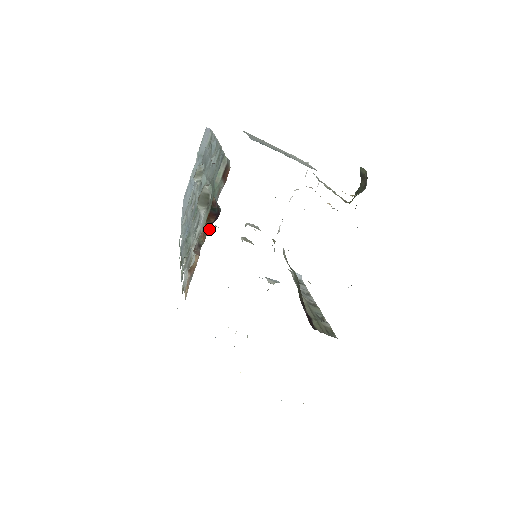
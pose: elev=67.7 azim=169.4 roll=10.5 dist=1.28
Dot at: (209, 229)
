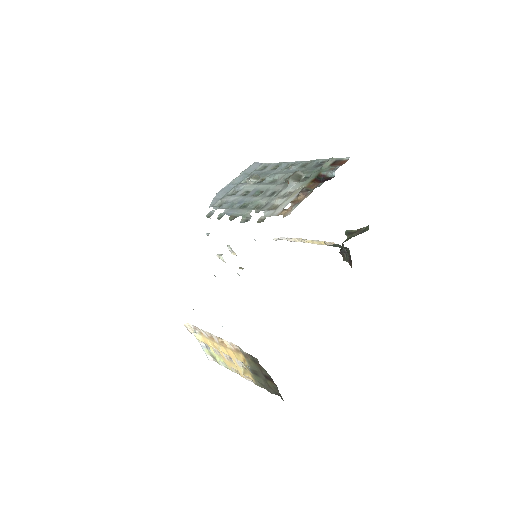
Dot at: (323, 182)
